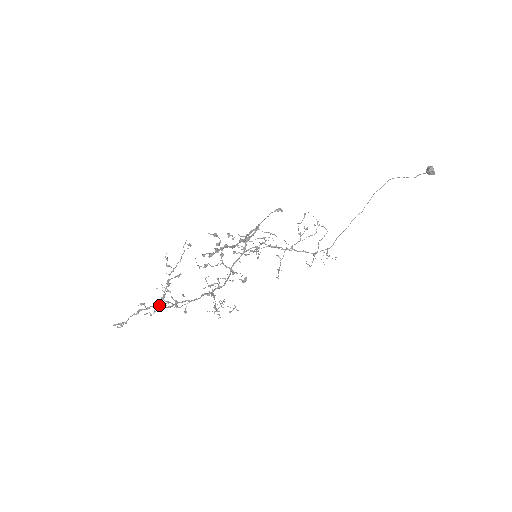
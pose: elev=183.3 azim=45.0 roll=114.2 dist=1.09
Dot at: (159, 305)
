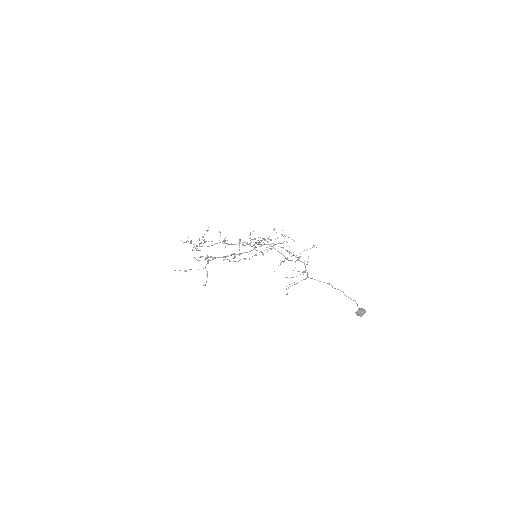
Dot at: occluded
